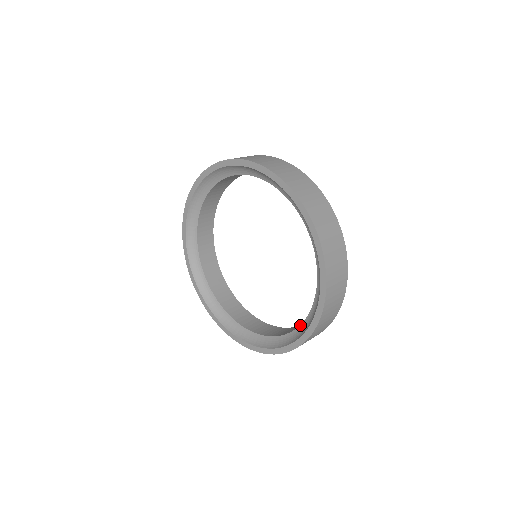
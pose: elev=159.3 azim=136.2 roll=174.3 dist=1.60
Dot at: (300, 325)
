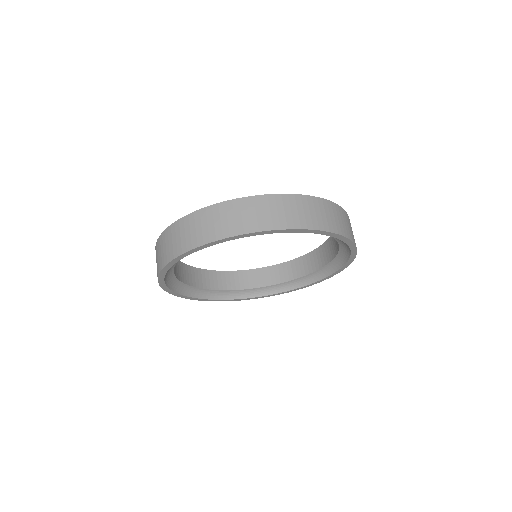
Dot at: (339, 246)
